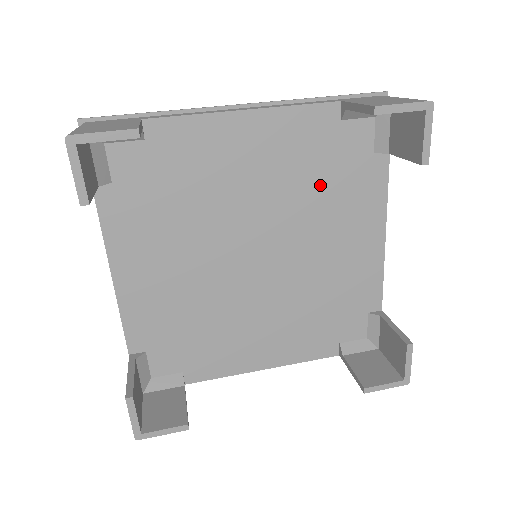
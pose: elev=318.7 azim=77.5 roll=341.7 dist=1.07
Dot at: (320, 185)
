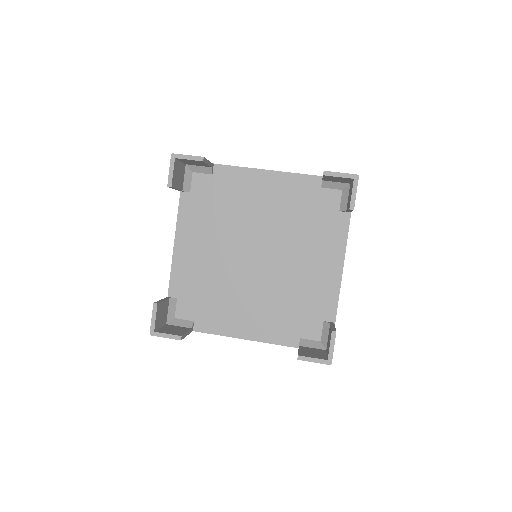
Dot at: (303, 222)
